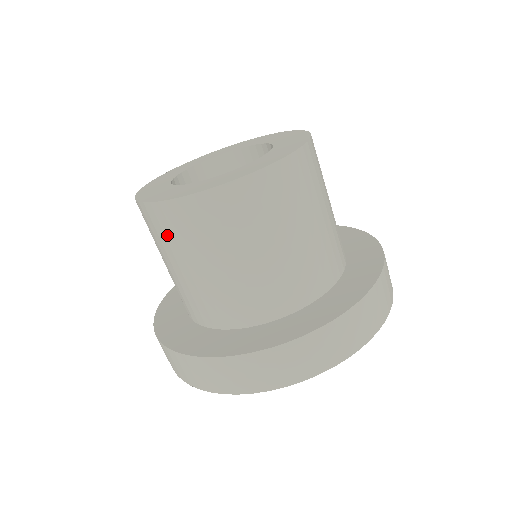
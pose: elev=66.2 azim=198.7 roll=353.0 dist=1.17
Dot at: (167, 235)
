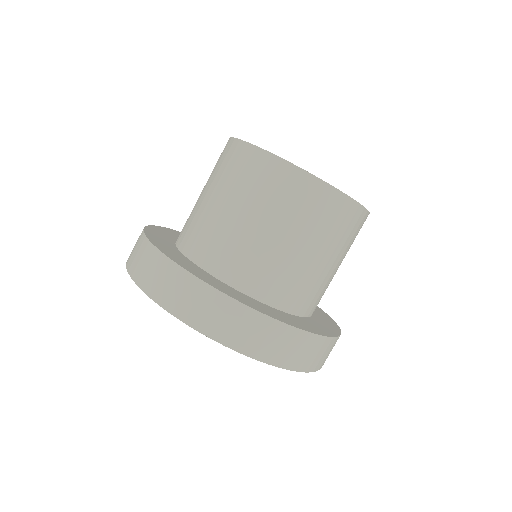
Dot at: (241, 175)
